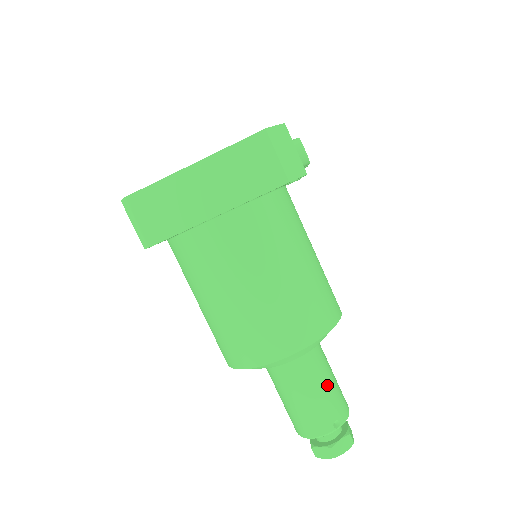
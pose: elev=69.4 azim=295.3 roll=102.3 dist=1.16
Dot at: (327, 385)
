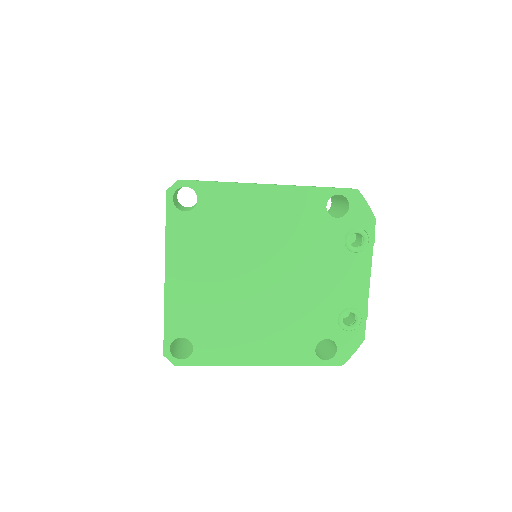
Dot at: occluded
